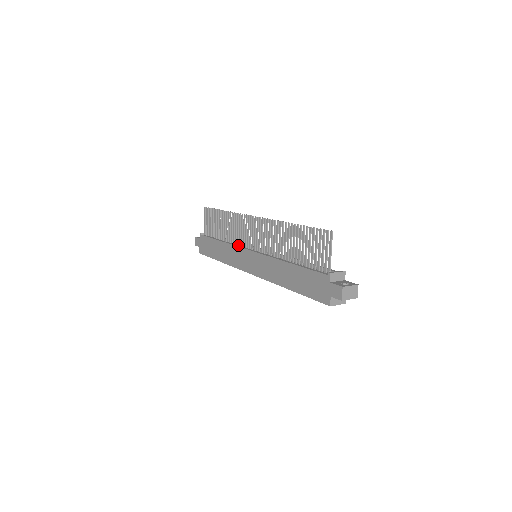
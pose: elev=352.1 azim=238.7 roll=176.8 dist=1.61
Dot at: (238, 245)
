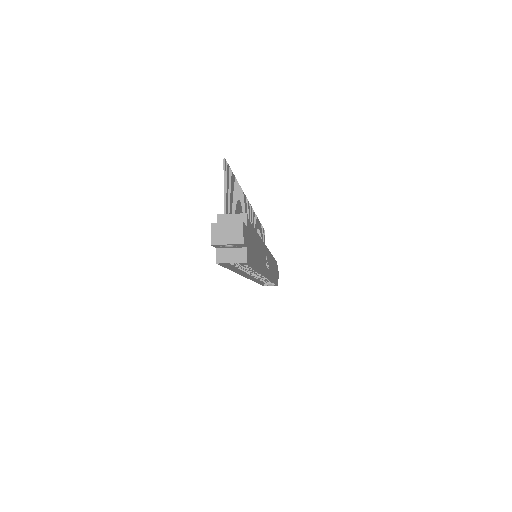
Dot at: occluded
